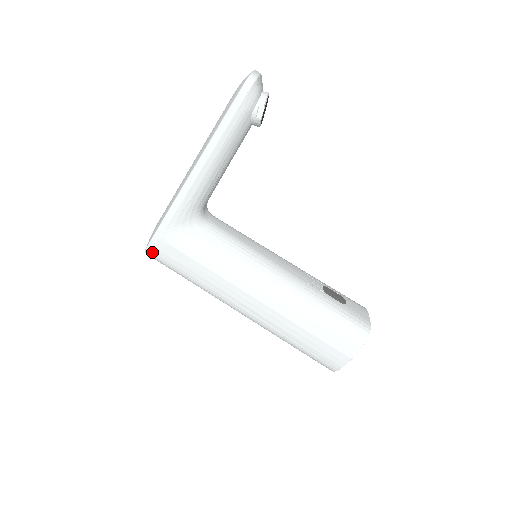
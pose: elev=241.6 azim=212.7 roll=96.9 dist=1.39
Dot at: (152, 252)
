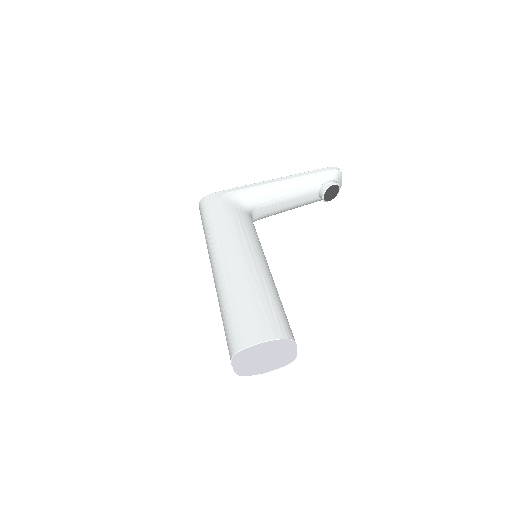
Dot at: (206, 199)
